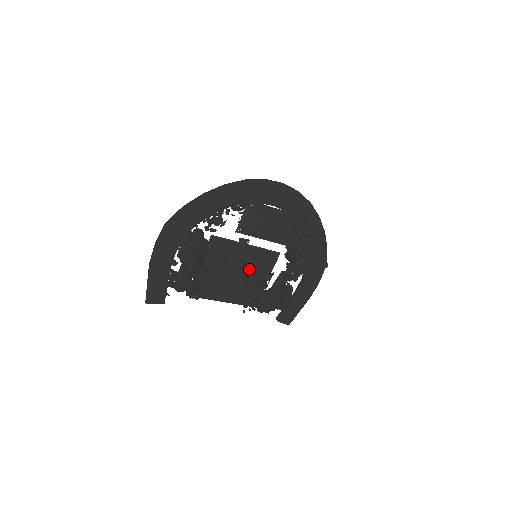
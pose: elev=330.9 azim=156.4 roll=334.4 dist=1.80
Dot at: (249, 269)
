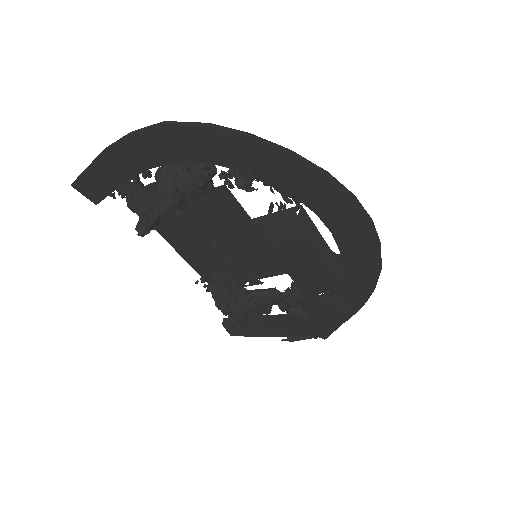
Dot at: occluded
